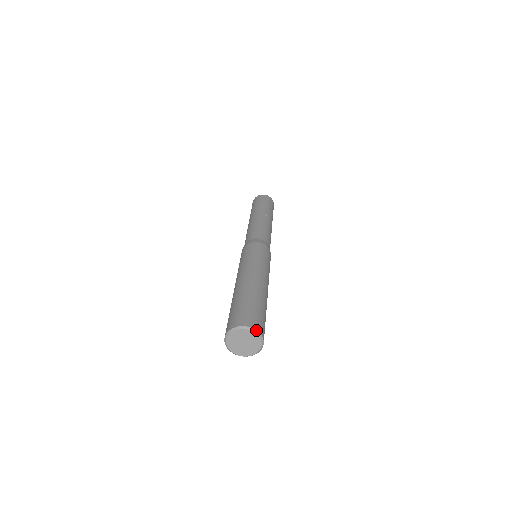
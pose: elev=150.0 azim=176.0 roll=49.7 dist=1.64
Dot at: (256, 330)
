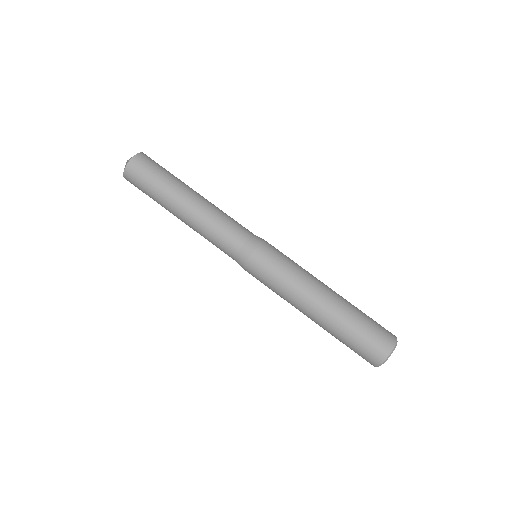
Dot at: (392, 351)
